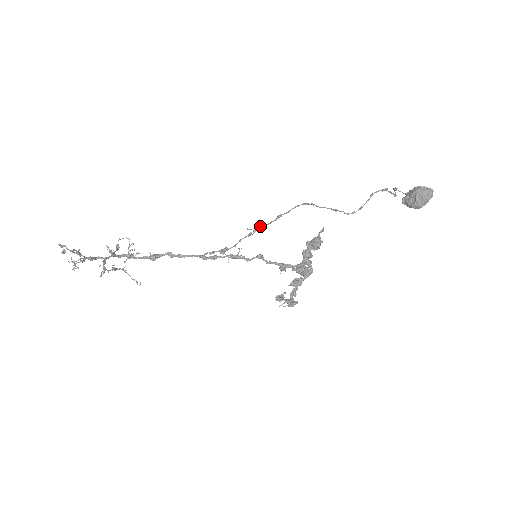
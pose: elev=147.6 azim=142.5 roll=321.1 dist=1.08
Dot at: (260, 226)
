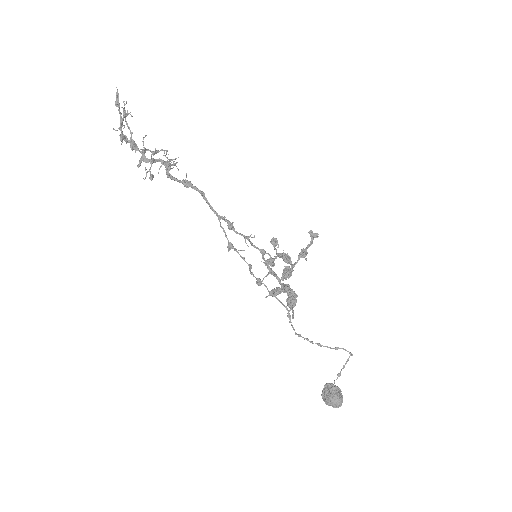
Dot at: (256, 279)
